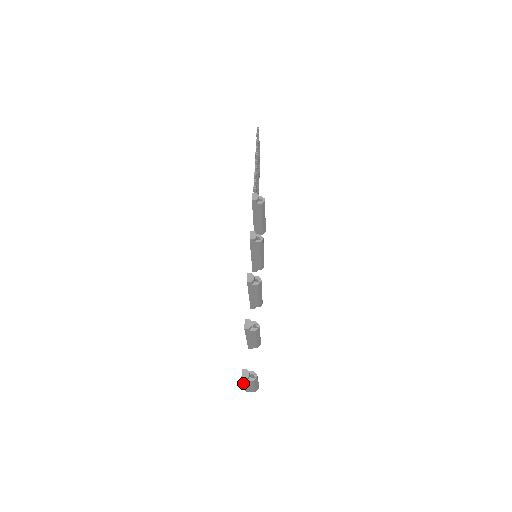
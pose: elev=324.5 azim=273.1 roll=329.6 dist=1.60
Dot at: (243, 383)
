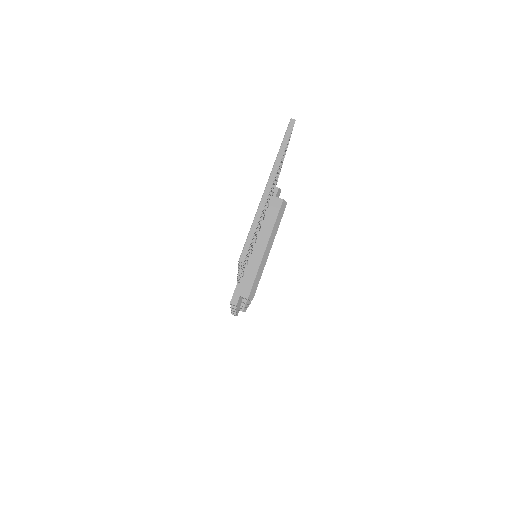
Dot at: occluded
